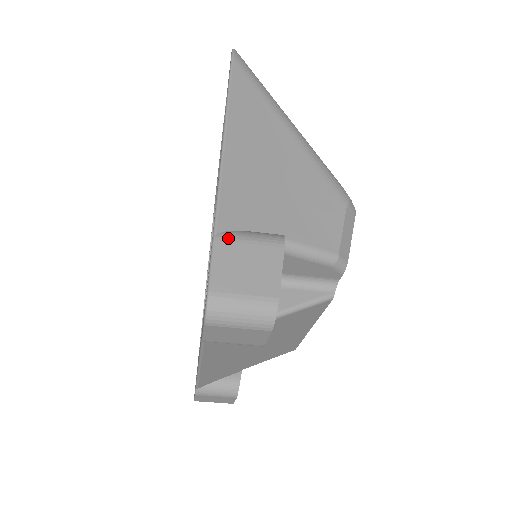
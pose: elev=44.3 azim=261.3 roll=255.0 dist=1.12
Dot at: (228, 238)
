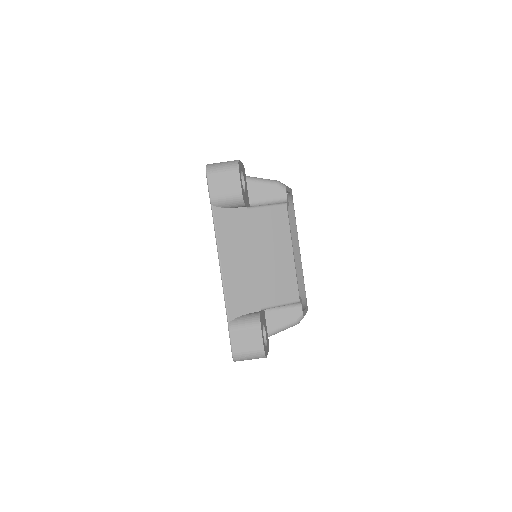
Dot at: occluded
